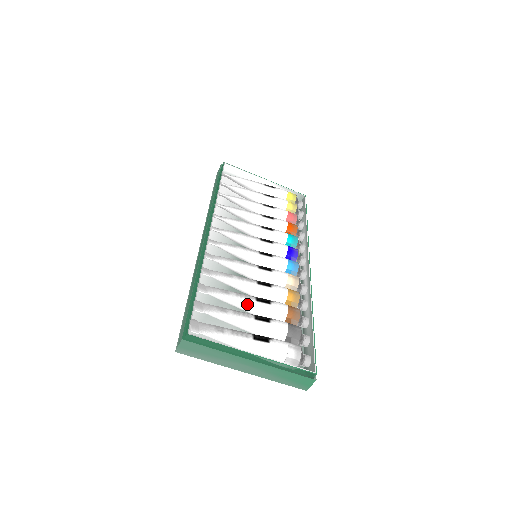
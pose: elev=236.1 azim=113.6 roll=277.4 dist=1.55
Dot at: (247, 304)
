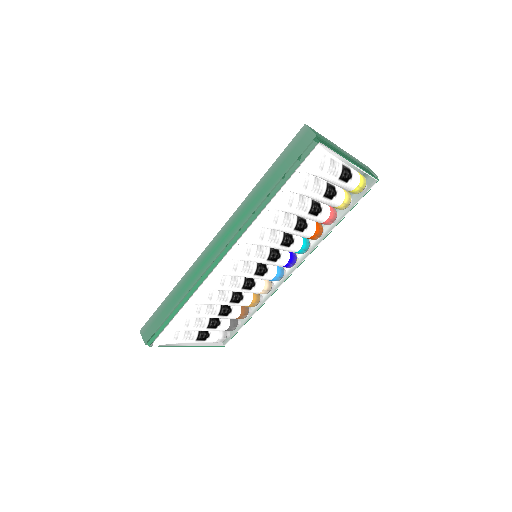
Dot at: occluded
